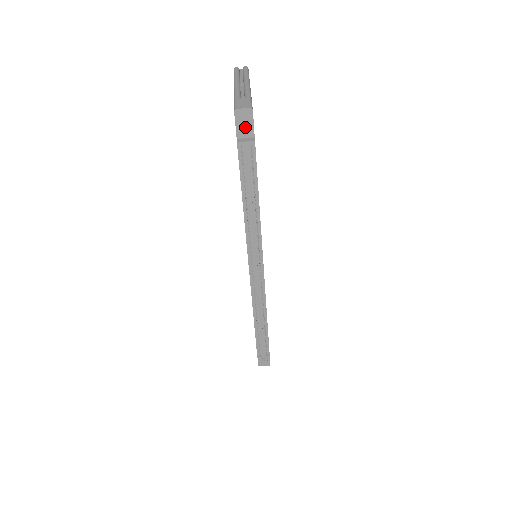
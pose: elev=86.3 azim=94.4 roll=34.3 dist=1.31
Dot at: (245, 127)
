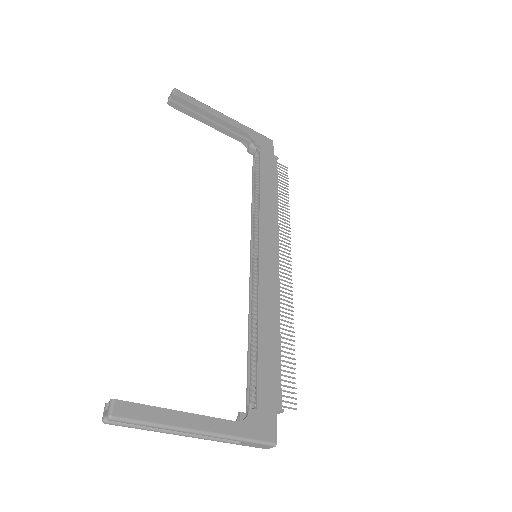
Dot at: occluded
